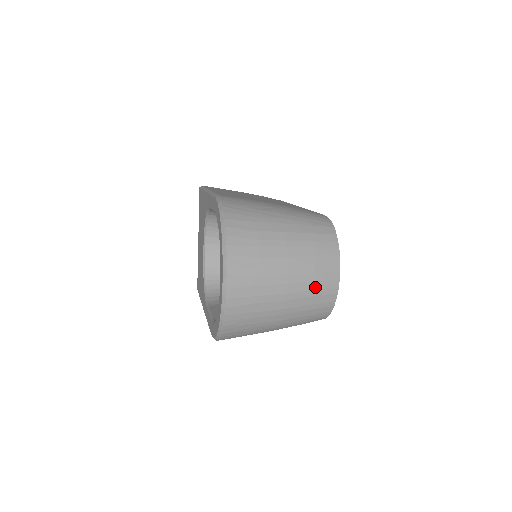
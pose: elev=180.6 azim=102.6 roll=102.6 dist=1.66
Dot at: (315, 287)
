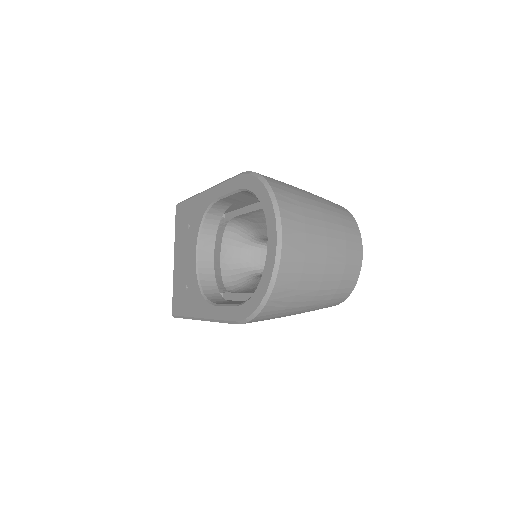
Dot at: (347, 255)
